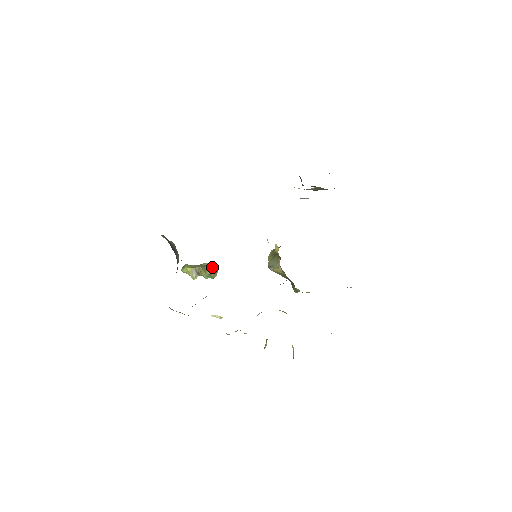
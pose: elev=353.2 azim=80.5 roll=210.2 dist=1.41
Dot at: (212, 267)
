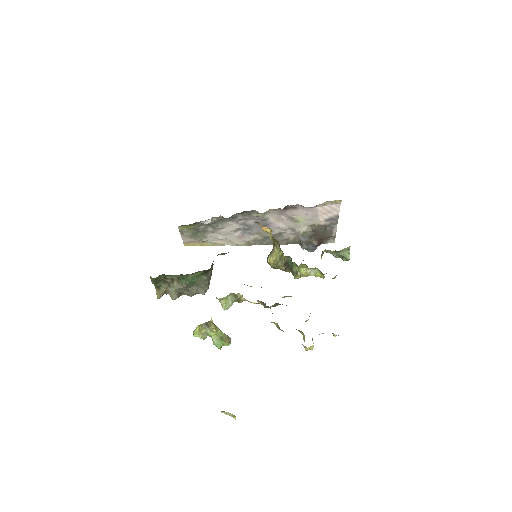
Dot at: (225, 334)
